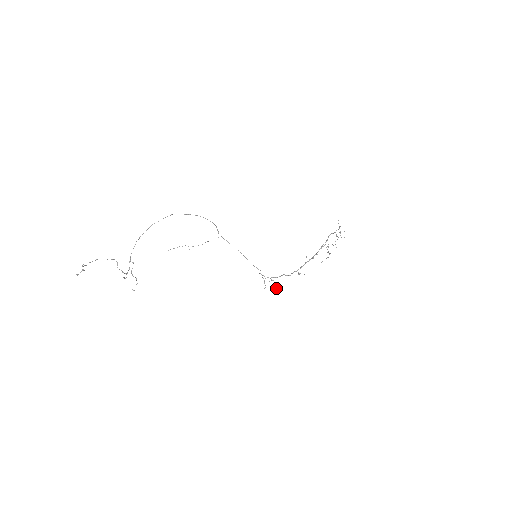
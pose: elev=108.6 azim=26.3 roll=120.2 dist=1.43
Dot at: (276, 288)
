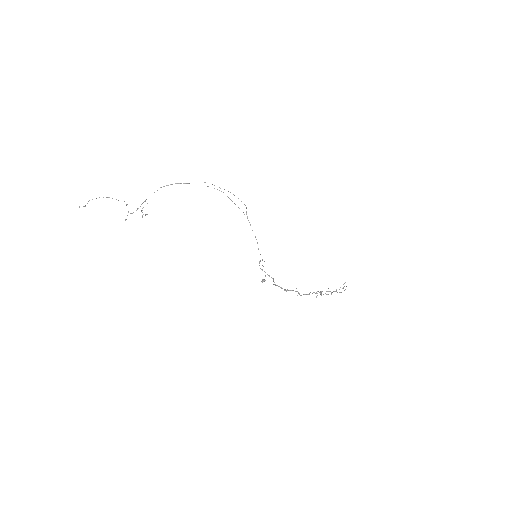
Dot at: (264, 281)
